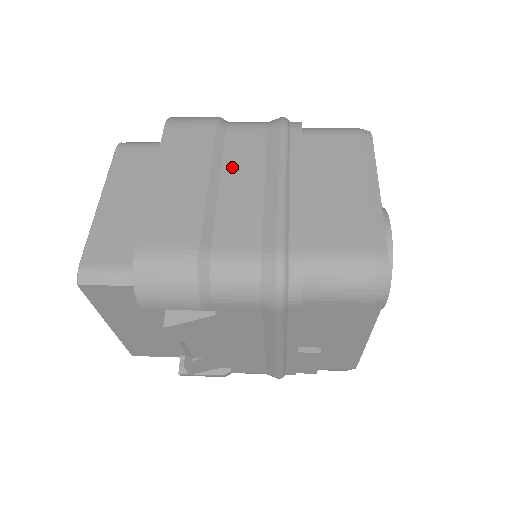
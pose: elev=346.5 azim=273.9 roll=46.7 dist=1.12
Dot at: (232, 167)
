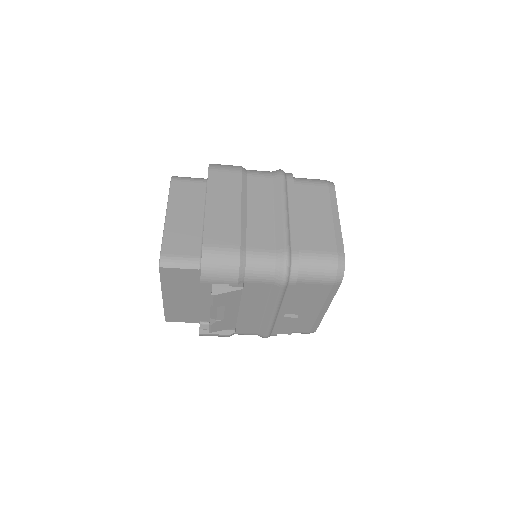
Dot at: (253, 200)
